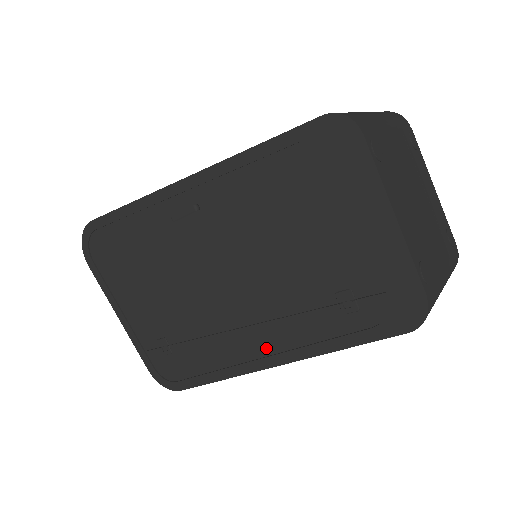
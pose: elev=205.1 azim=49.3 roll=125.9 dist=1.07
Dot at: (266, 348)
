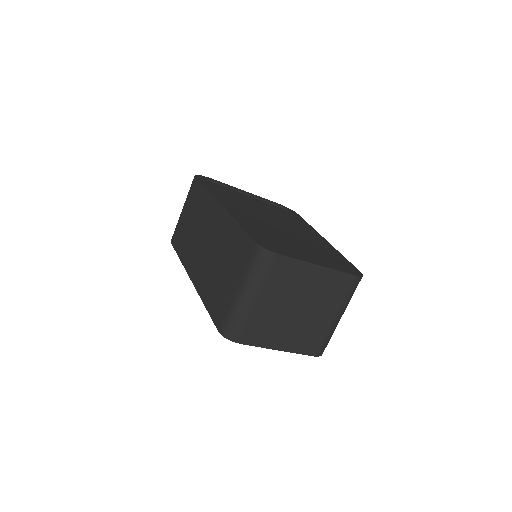
Dot at: occluded
